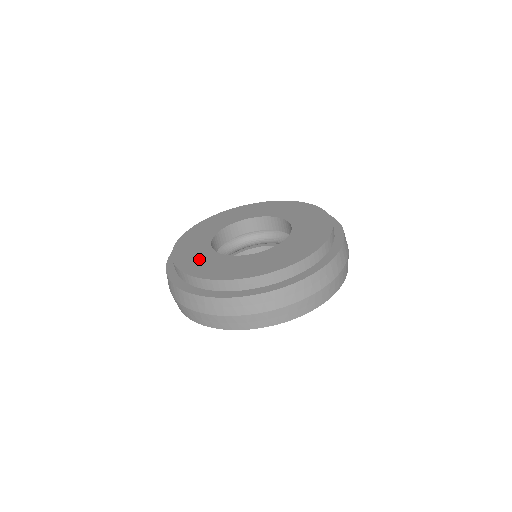
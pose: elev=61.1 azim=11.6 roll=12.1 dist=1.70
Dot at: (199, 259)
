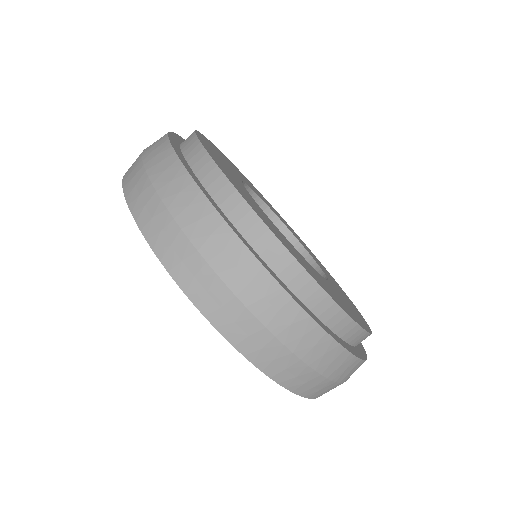
Dot at: occluded
